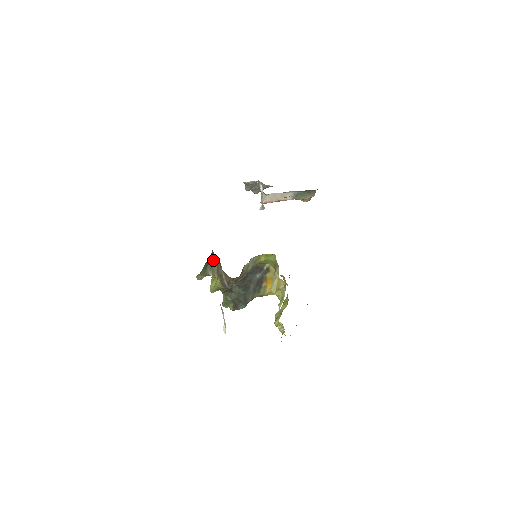
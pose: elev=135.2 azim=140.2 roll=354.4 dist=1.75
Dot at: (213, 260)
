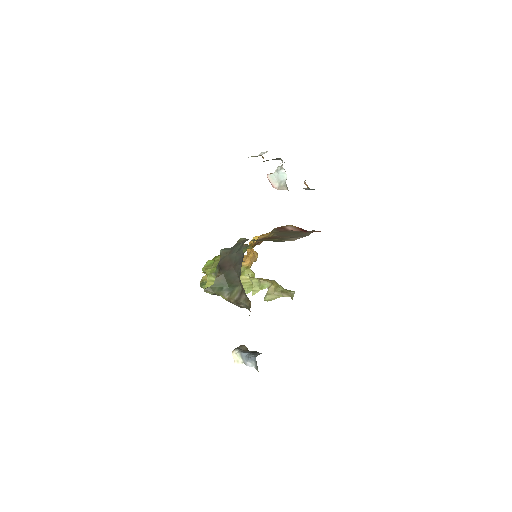
Dot at: (237, 289)
